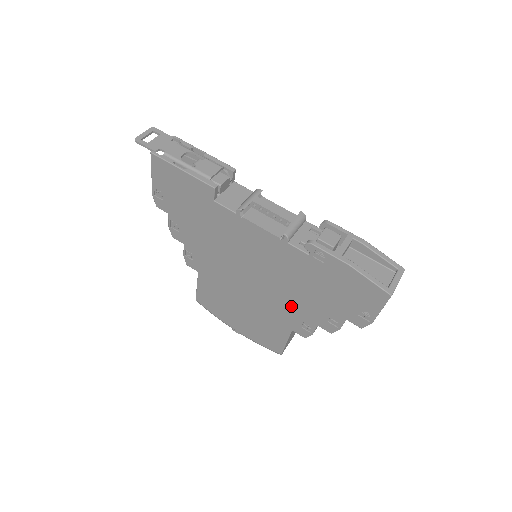
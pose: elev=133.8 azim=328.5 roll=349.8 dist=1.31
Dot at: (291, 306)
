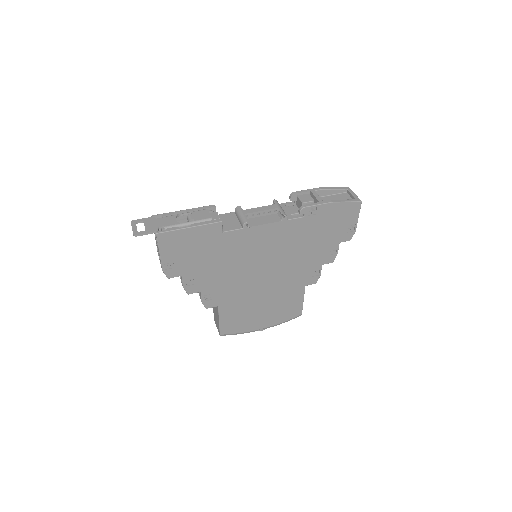
Dot at: (301, 267)
